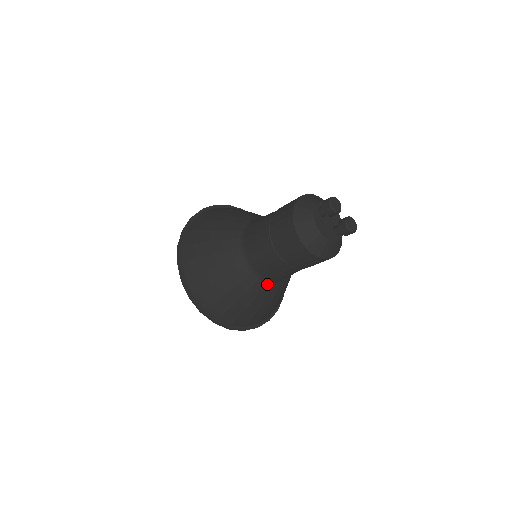
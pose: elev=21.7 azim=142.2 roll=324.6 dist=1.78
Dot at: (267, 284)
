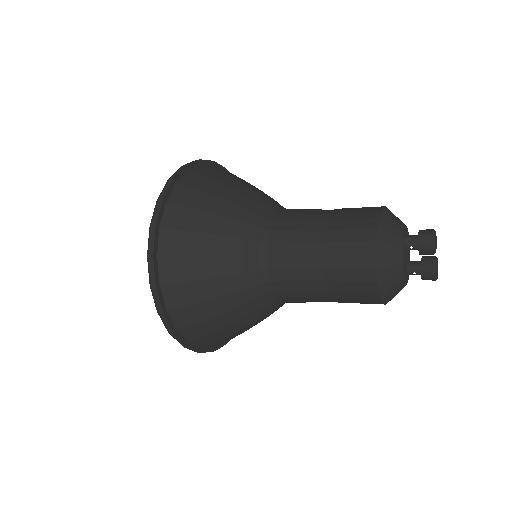
Dot at: (275, 306)
